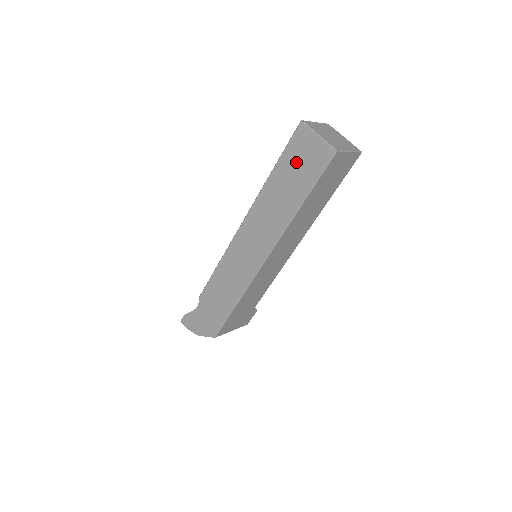
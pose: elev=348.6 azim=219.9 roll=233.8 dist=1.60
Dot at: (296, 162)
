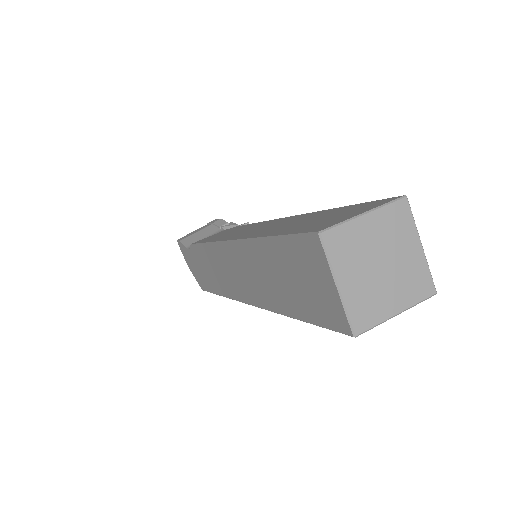
Dot at: (297, 272)
